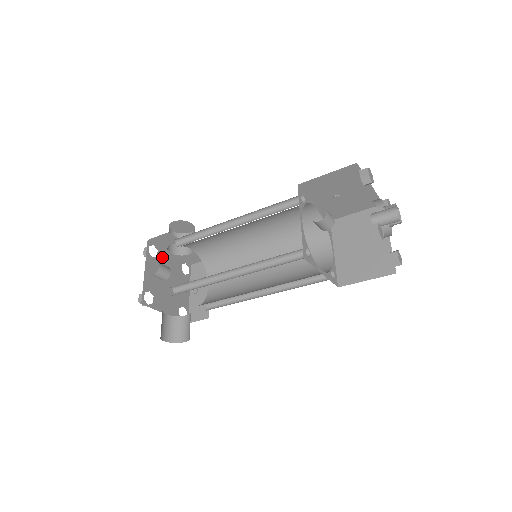
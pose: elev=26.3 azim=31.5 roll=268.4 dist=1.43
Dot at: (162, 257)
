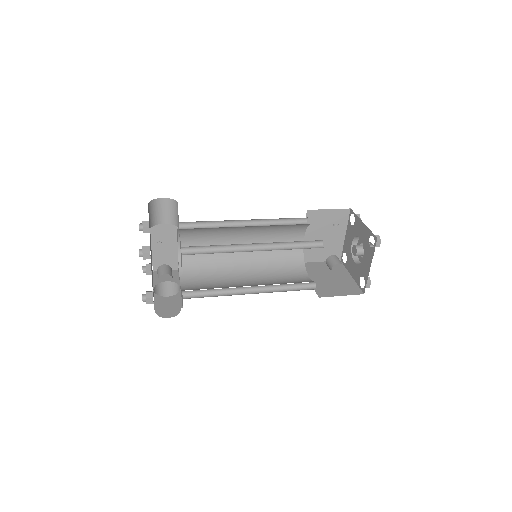
Dot at: occluded
